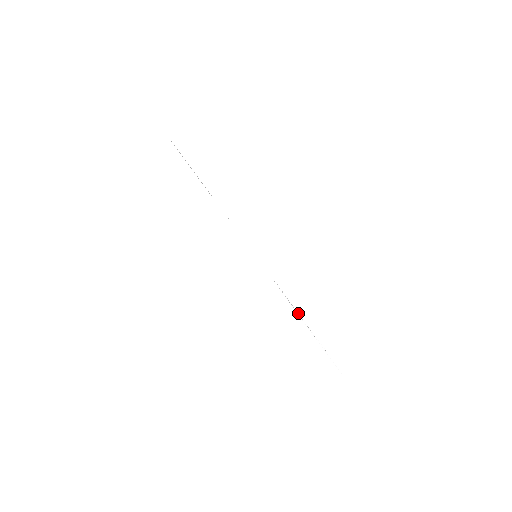
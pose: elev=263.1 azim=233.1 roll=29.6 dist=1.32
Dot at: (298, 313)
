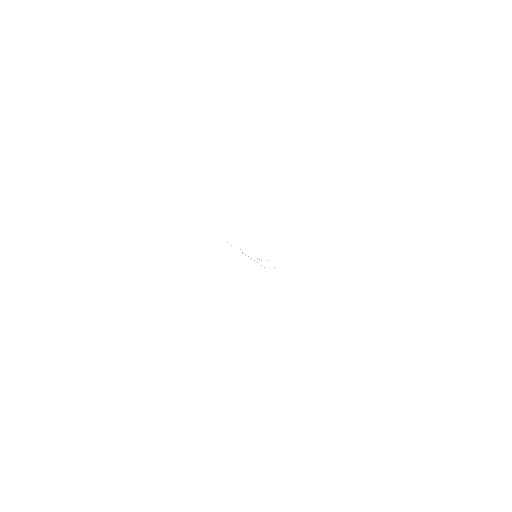
Dot at: (268, 260)
